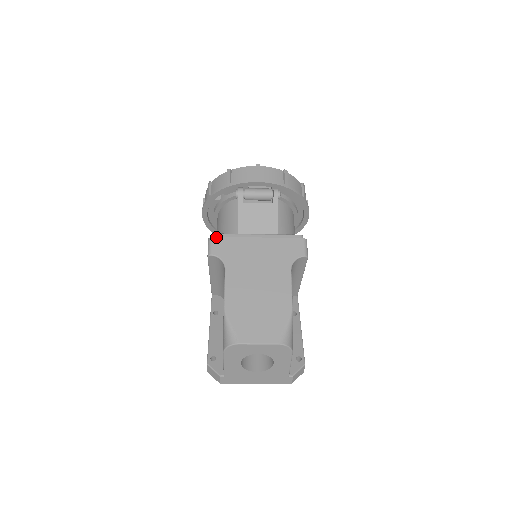
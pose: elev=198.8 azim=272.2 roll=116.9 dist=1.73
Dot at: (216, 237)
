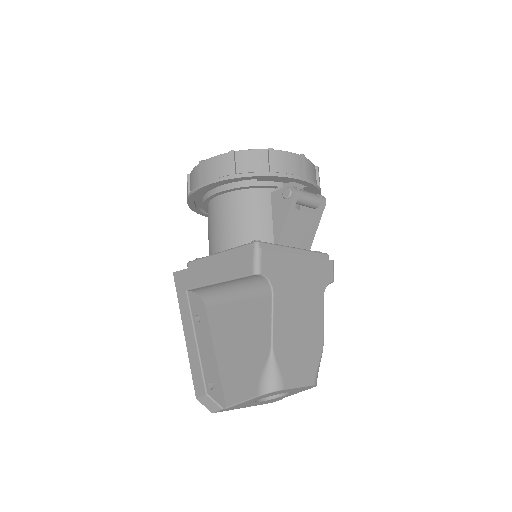
Dot at: (265, 249)
